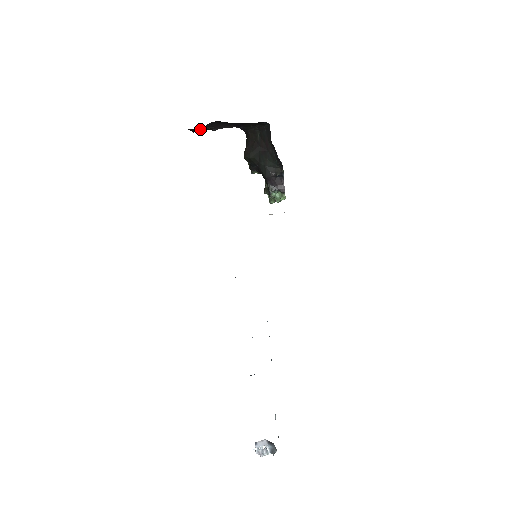
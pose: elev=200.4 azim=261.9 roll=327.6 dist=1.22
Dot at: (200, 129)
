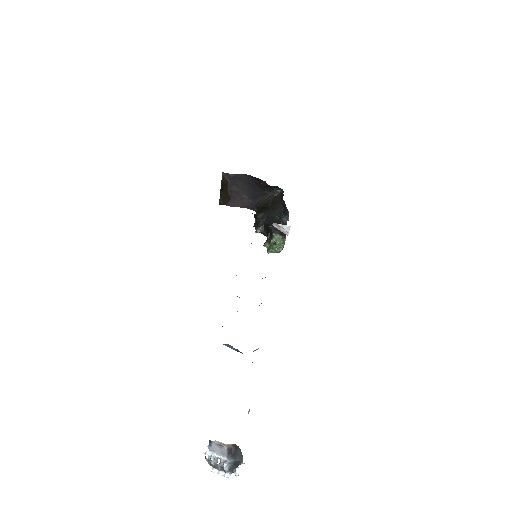
Dot at: (231, 177)
